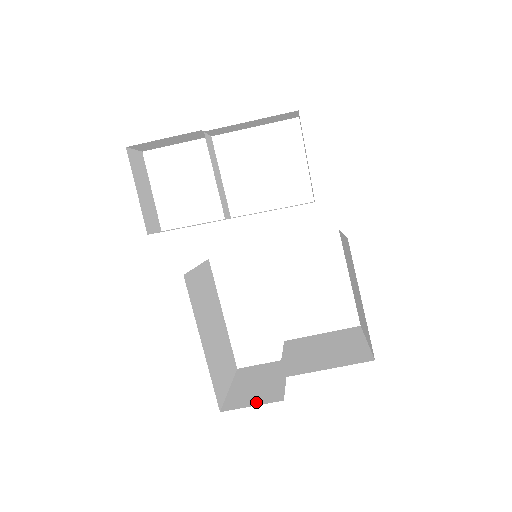
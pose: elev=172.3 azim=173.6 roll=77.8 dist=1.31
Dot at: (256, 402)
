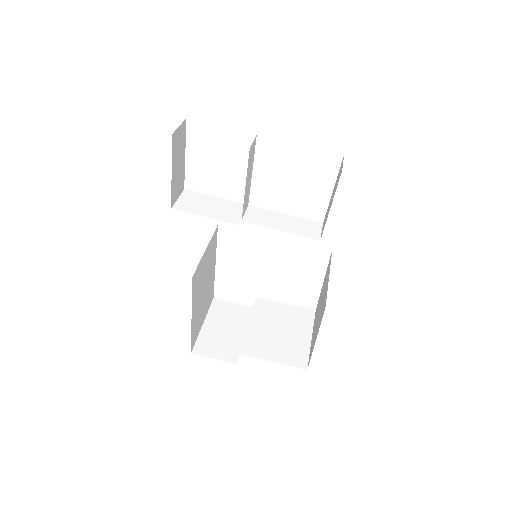
Dot at: (218, 355)
